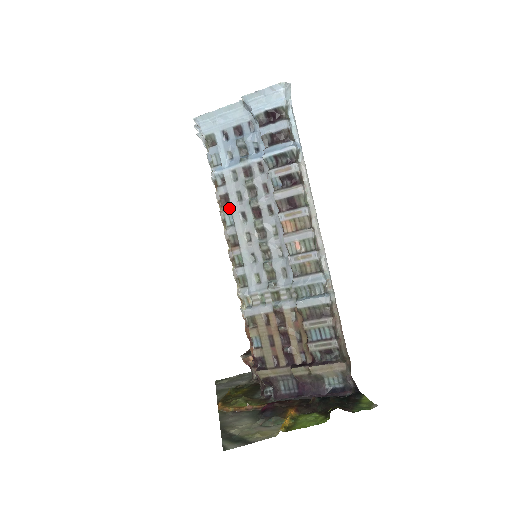
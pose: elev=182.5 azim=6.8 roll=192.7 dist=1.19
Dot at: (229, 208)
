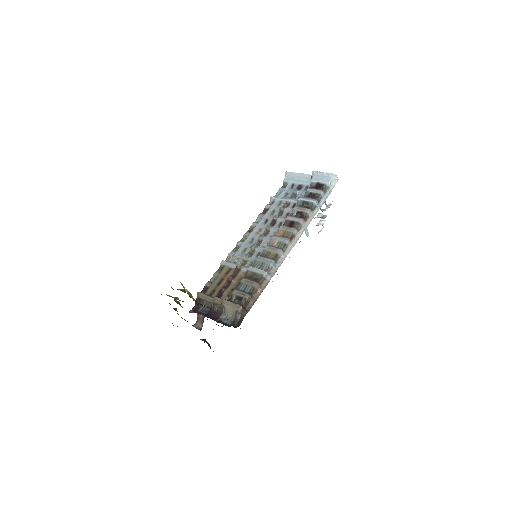
Dot at: (263, 215)
